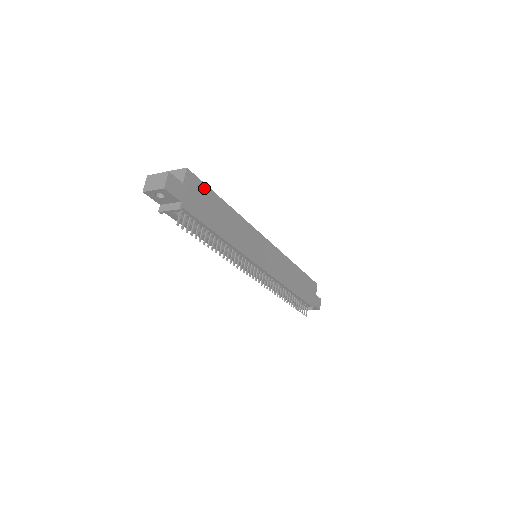
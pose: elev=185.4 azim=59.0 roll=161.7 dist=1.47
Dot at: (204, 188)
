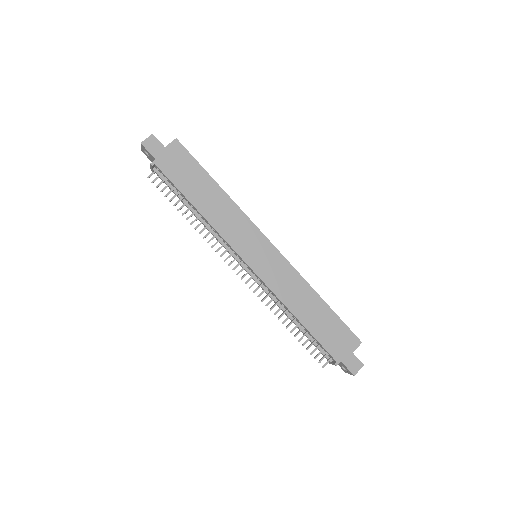
Dot at: (191, 160)
